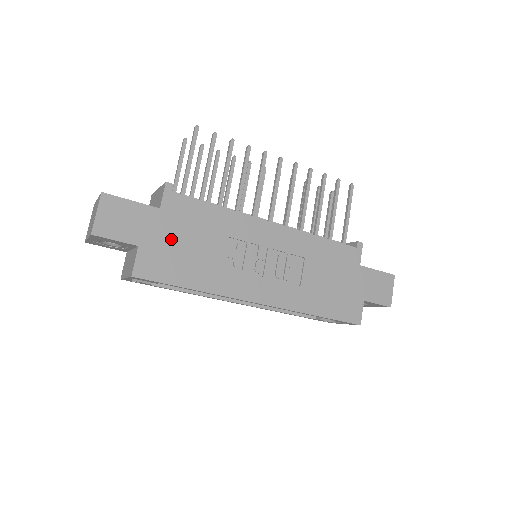
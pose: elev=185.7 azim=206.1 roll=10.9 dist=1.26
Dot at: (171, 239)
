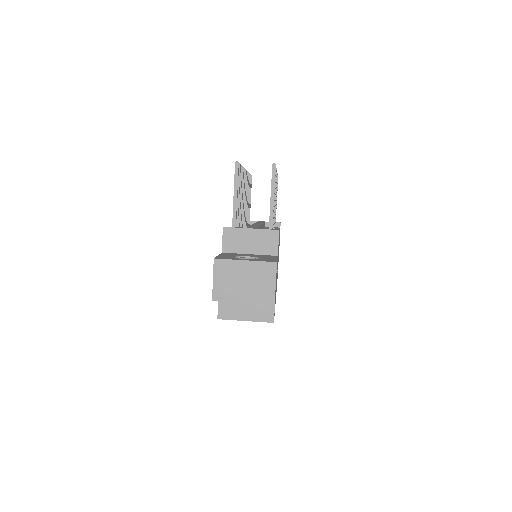
Dot at: occluded
